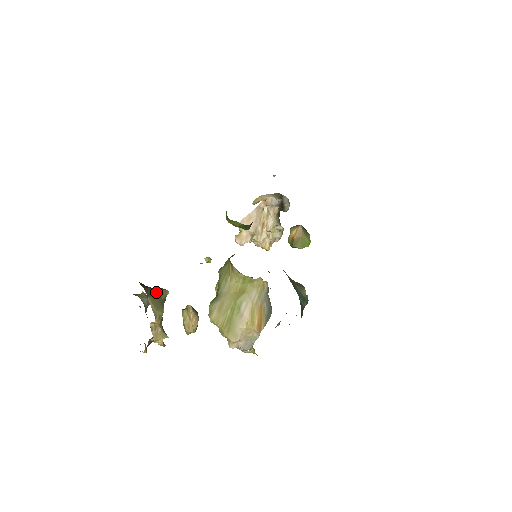
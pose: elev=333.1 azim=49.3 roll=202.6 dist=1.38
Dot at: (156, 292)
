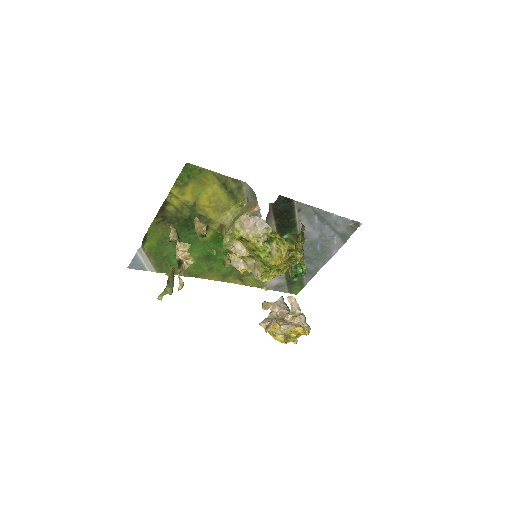
Dot at: occluded
